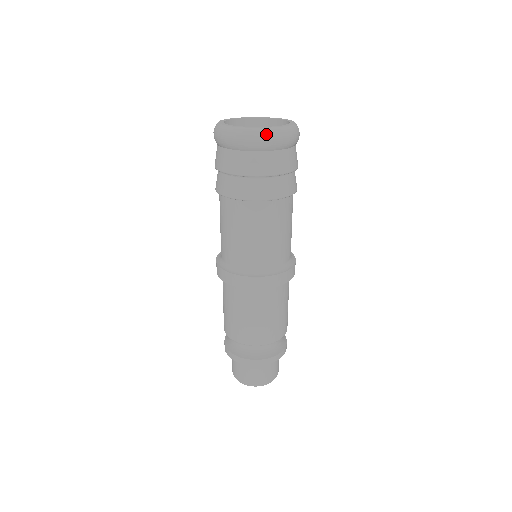
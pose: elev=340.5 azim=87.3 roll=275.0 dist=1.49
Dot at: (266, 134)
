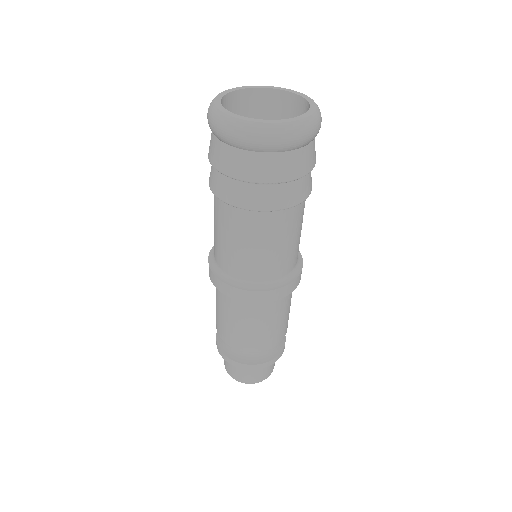
Dot at: (252, 131)
